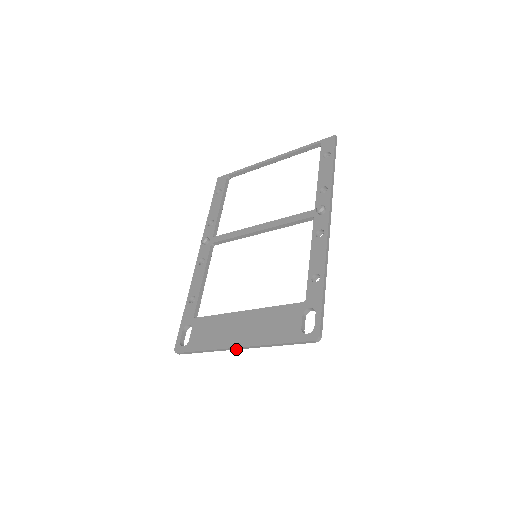
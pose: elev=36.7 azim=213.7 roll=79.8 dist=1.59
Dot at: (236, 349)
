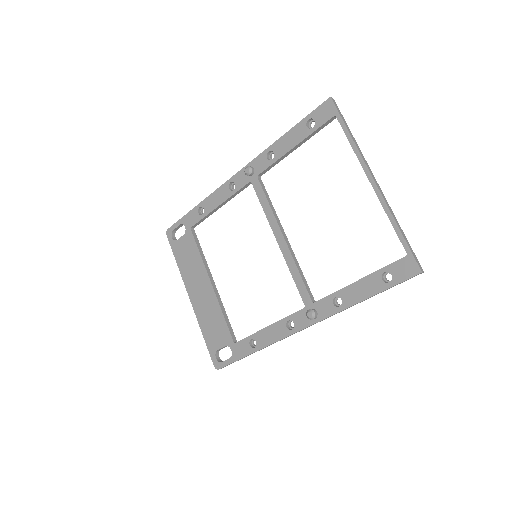
Dot at: (190, 293)
